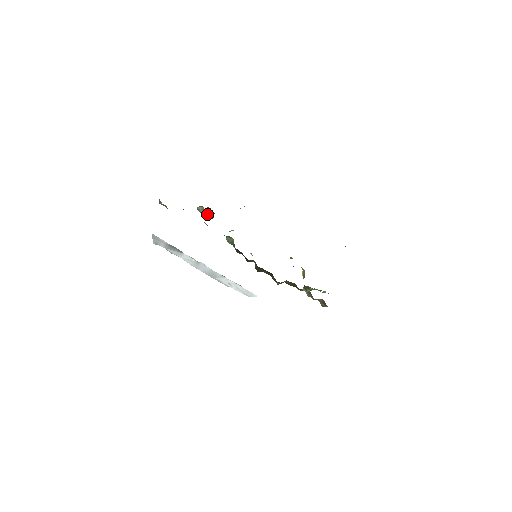
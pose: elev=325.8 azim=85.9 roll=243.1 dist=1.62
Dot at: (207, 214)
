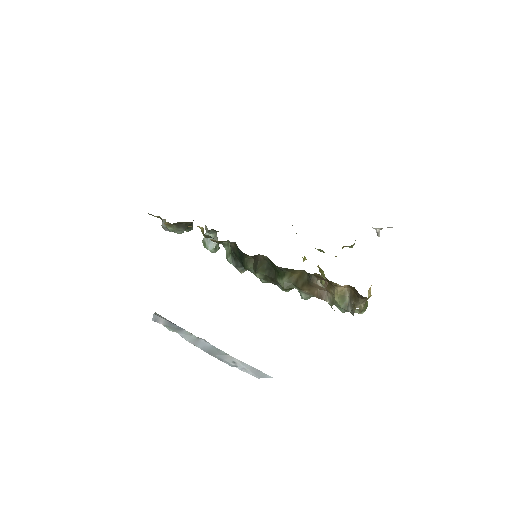
Dot at: occluded
